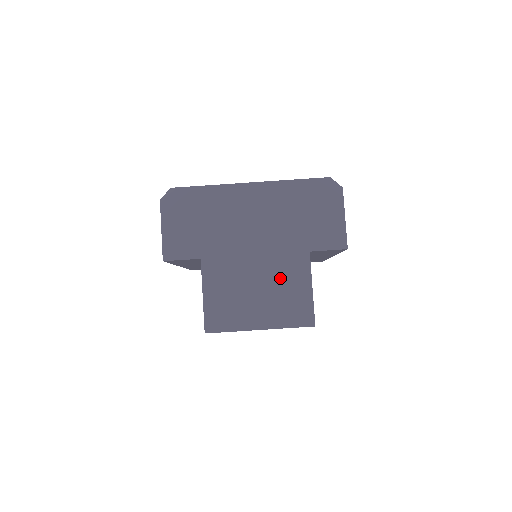
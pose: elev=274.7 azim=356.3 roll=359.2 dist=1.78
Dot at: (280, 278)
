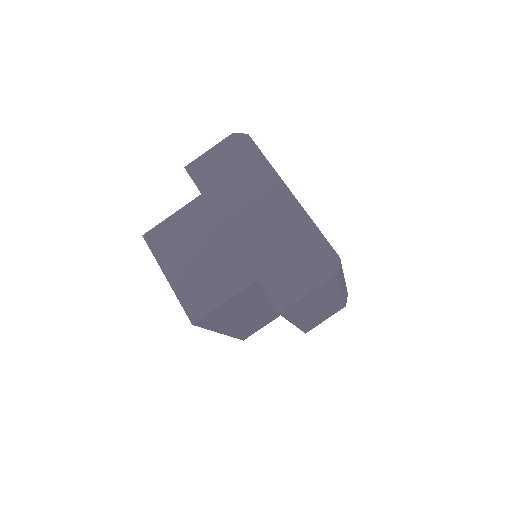
Dot at: (219, 268)
